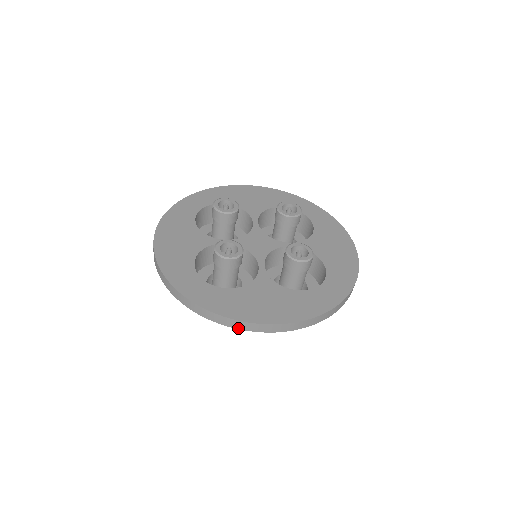
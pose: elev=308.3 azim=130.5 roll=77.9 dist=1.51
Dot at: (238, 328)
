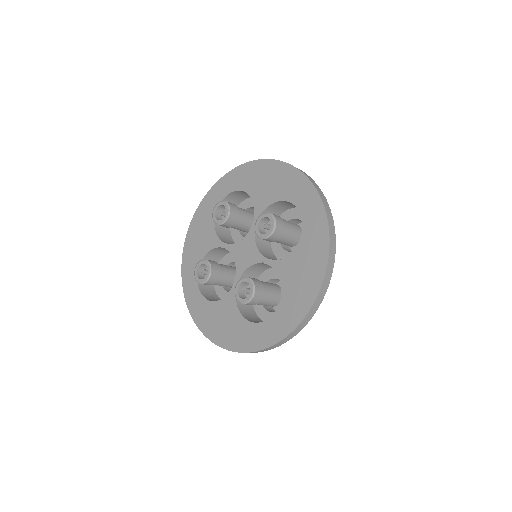
Dot at: occluded
